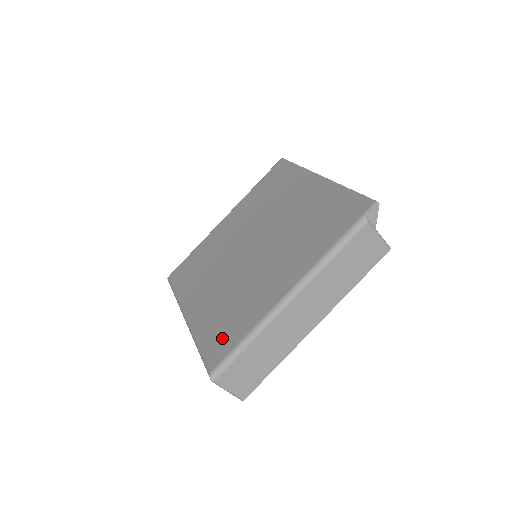
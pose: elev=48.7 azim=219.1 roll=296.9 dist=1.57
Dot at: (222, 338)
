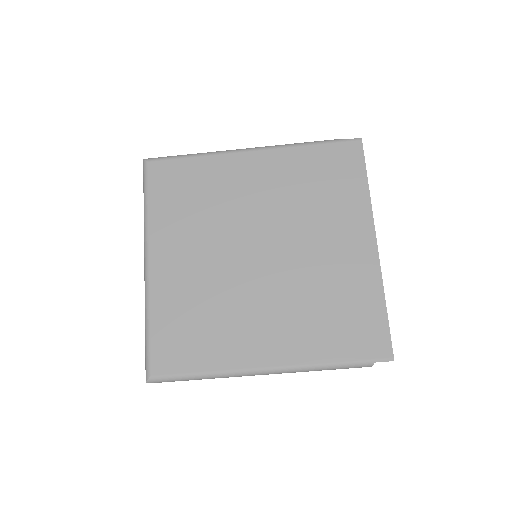
Dot at: (177, 347)
